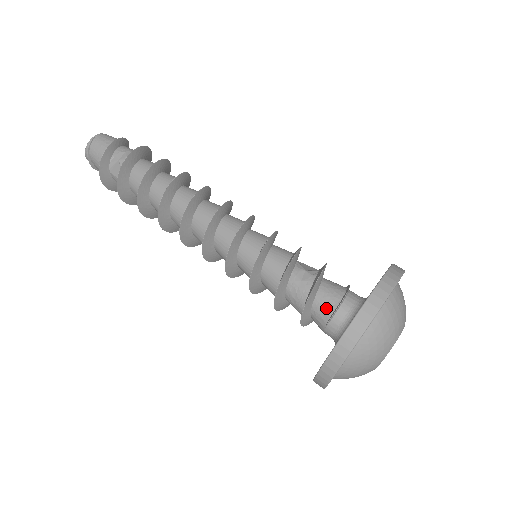
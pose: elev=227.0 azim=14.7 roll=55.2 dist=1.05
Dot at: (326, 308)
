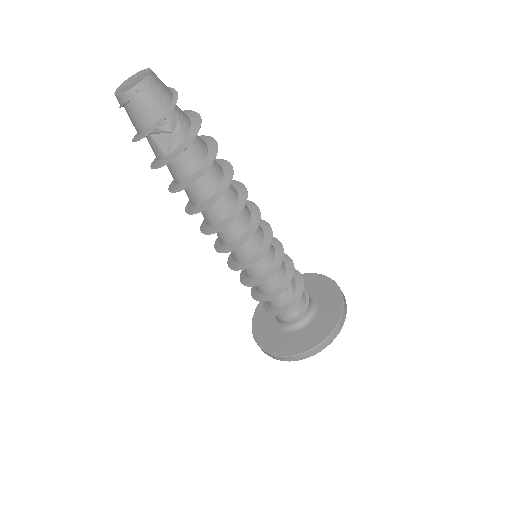
Dot at: (293, 312)
